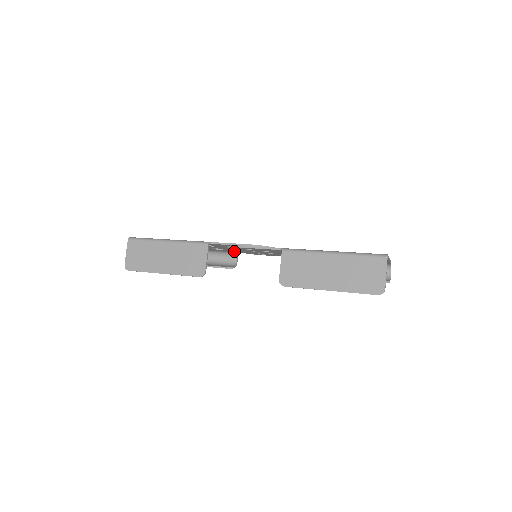
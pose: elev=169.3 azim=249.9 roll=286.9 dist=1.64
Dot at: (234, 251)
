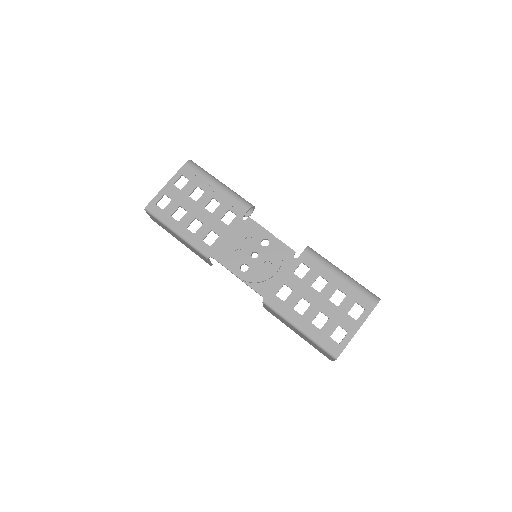
Dot at: (240, 234)
